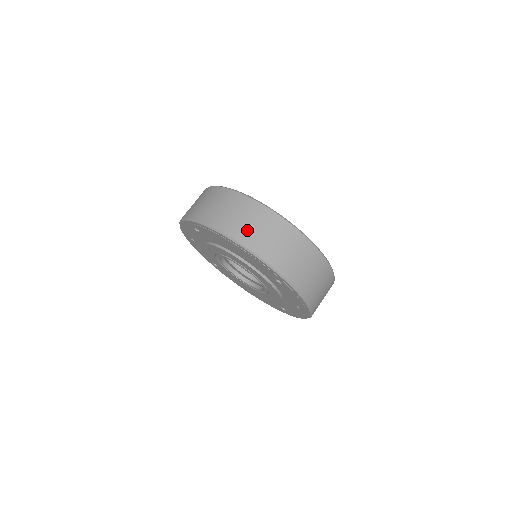
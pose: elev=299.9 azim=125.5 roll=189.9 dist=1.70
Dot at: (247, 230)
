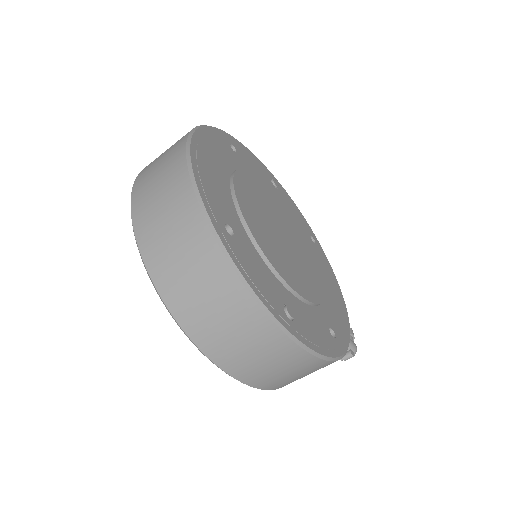
Dot at: (149, 174)
